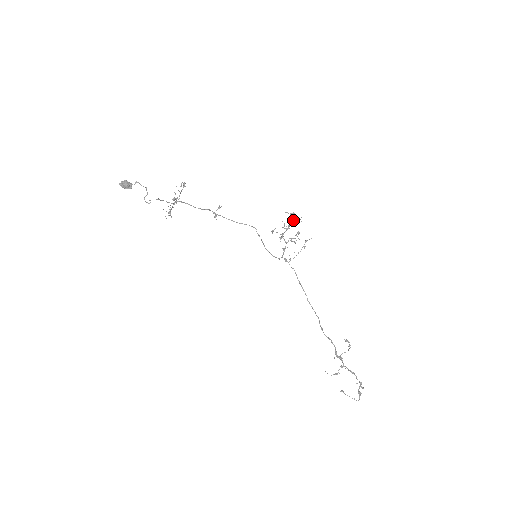
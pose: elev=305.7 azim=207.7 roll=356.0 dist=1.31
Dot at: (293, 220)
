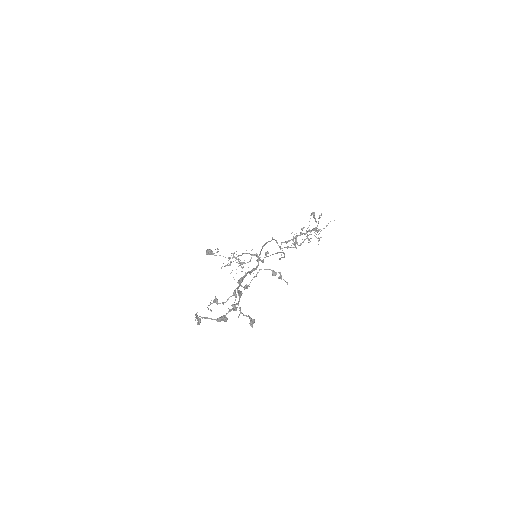
Dot at: (317, 225)
